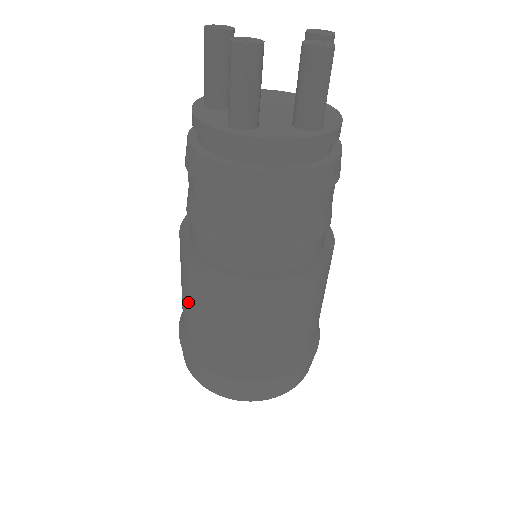
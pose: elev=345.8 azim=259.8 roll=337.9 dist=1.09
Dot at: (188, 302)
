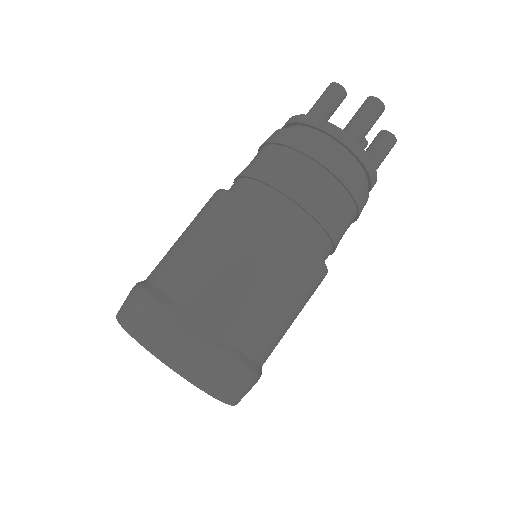
Dot at: (218, 254)
